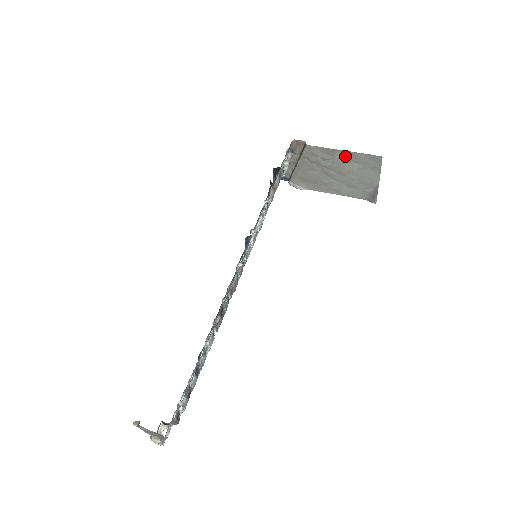
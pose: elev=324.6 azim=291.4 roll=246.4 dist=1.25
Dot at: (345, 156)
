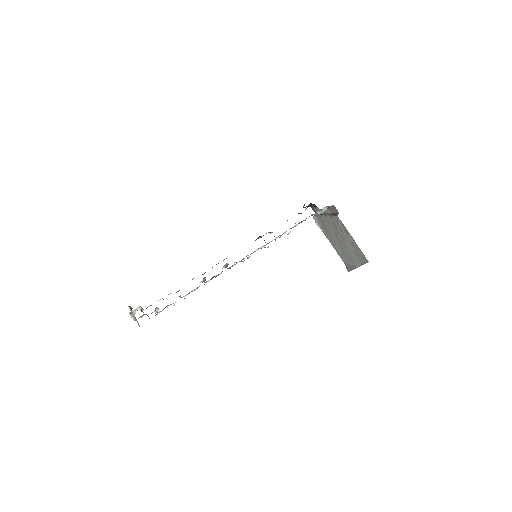
Dot at: (352, 241)
